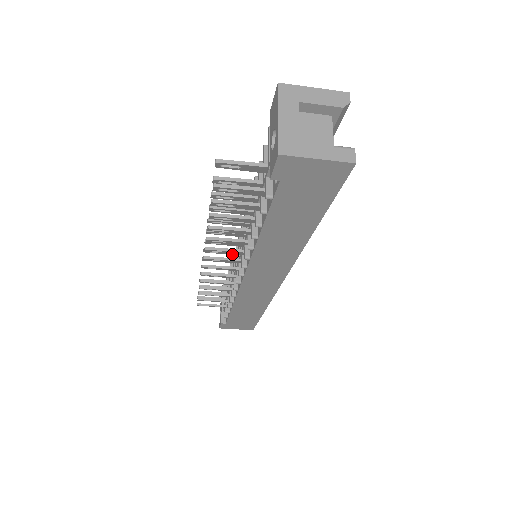
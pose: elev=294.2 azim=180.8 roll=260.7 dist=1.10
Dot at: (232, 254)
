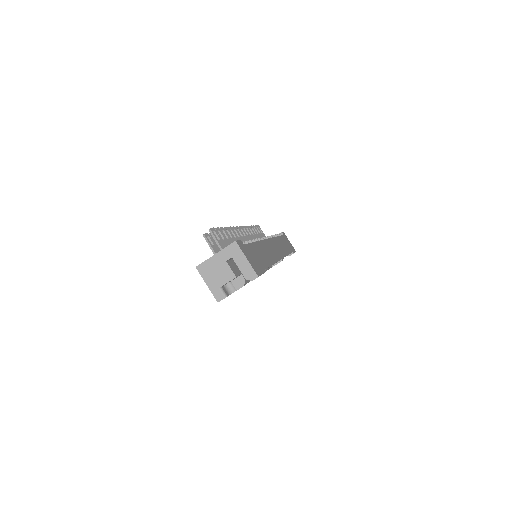
Dot at: occluded
